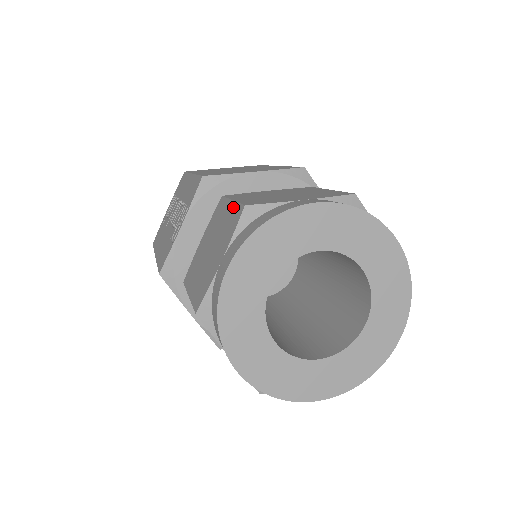
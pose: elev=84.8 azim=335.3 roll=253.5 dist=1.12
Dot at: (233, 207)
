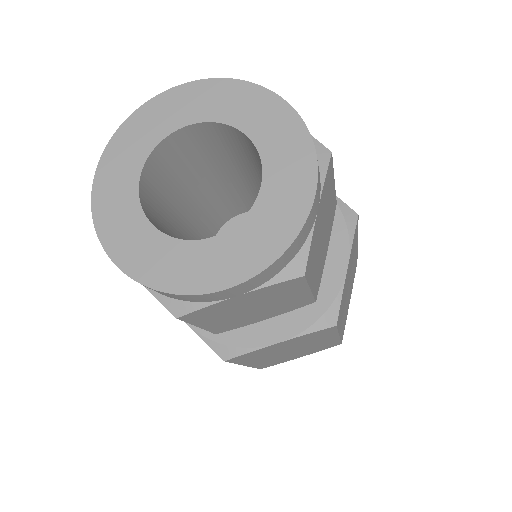
Dot at: occluded
